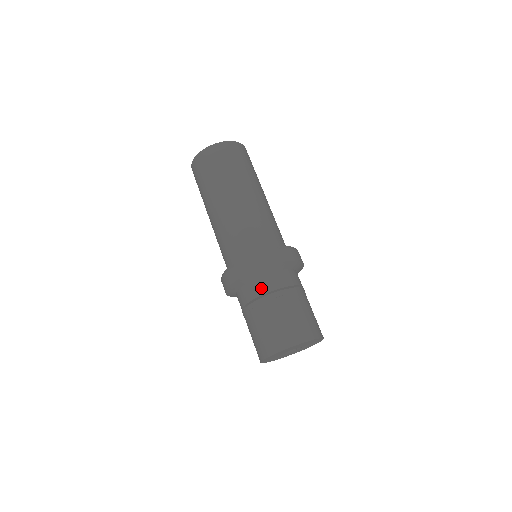
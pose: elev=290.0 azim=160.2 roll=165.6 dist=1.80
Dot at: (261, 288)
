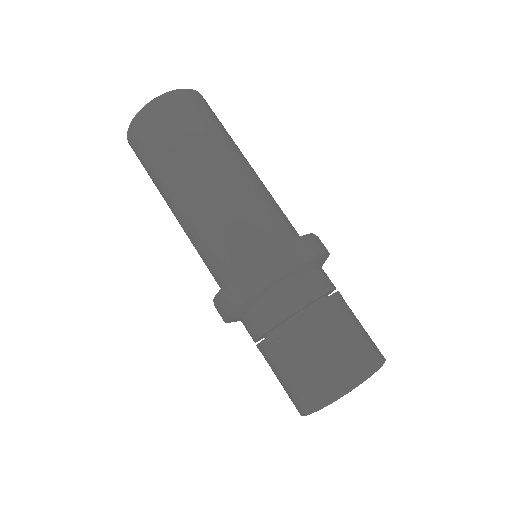
Dot at: (257, 327)
